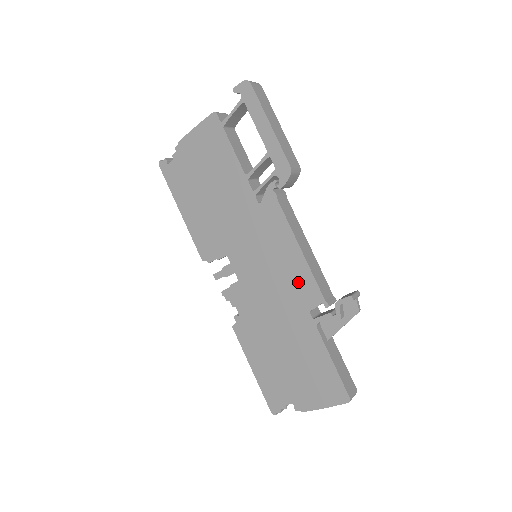
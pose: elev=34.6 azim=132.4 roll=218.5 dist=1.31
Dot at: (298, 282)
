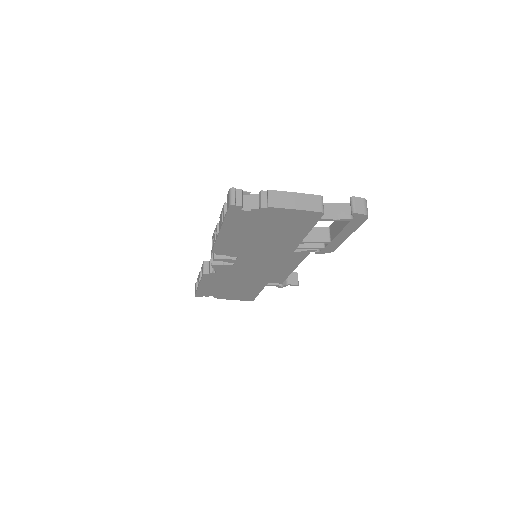
Dot at: (276, 276)
